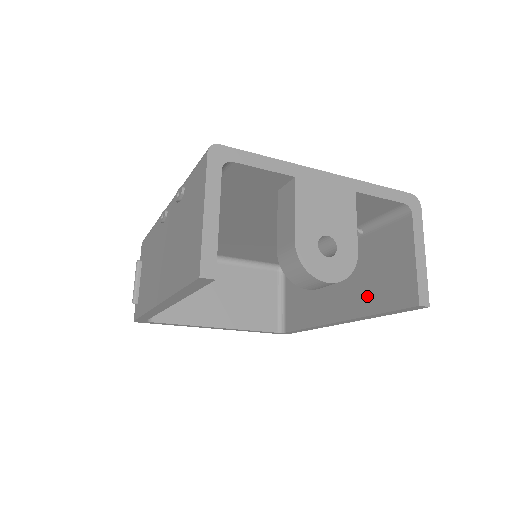
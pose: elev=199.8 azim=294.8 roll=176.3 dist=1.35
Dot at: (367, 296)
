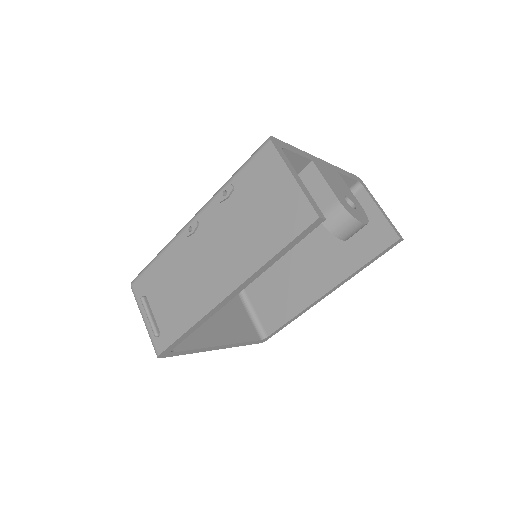
Dot at: (349, 258)
